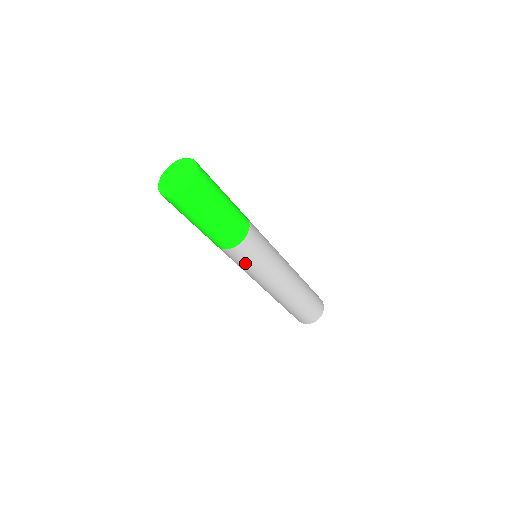
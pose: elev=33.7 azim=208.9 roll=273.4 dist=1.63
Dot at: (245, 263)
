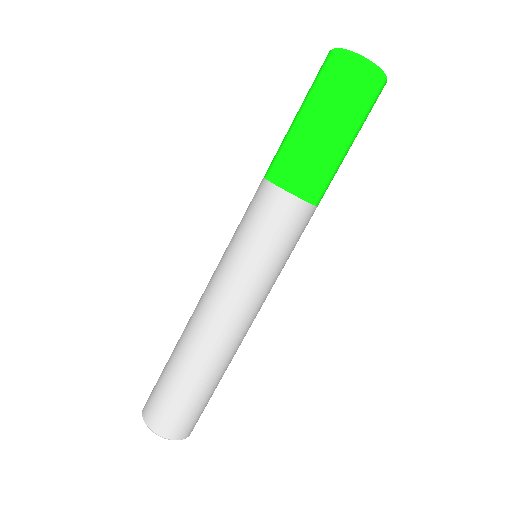
Dot at: (262, 231)
